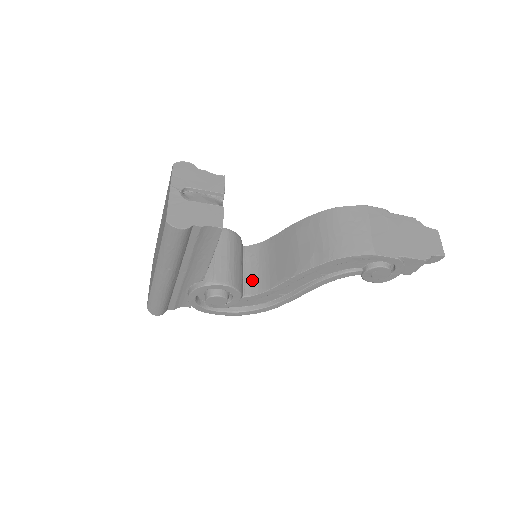
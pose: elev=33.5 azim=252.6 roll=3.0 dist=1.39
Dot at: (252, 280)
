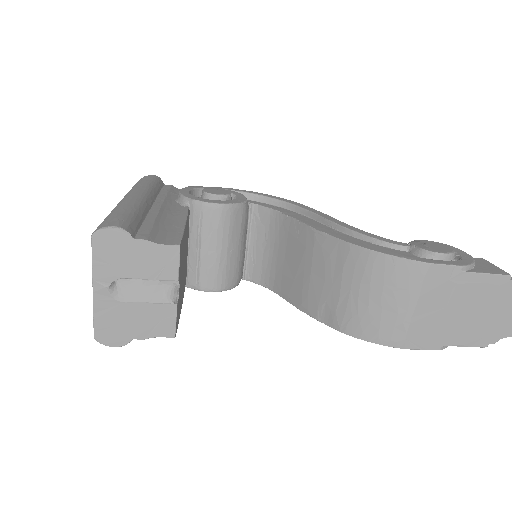
Dot at: (255, 262)
